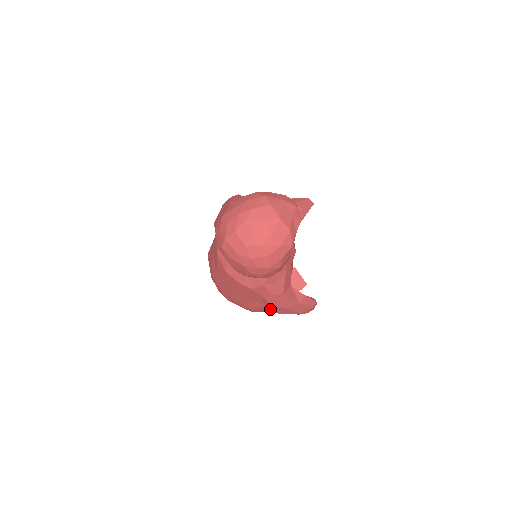
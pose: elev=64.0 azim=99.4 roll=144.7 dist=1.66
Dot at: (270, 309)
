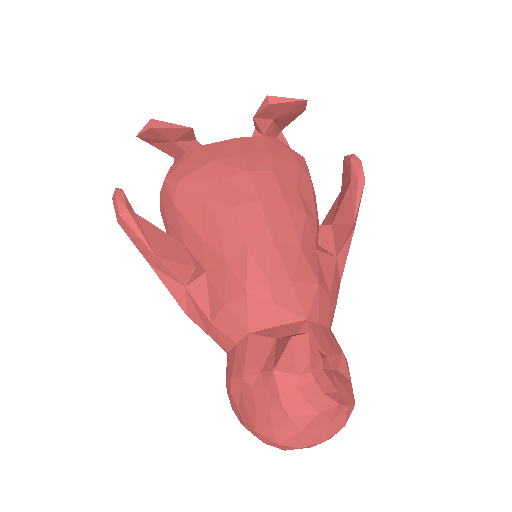
Dot at: occluded
